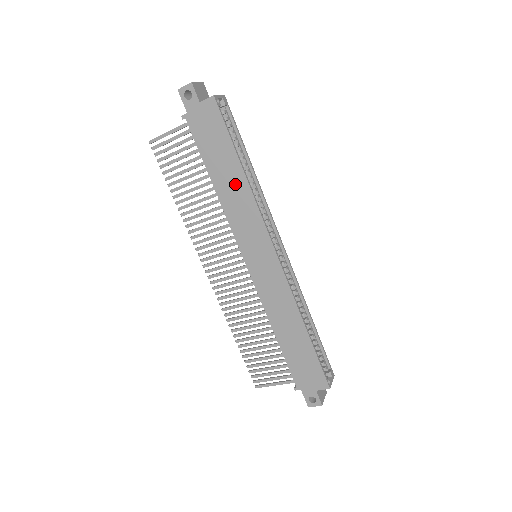
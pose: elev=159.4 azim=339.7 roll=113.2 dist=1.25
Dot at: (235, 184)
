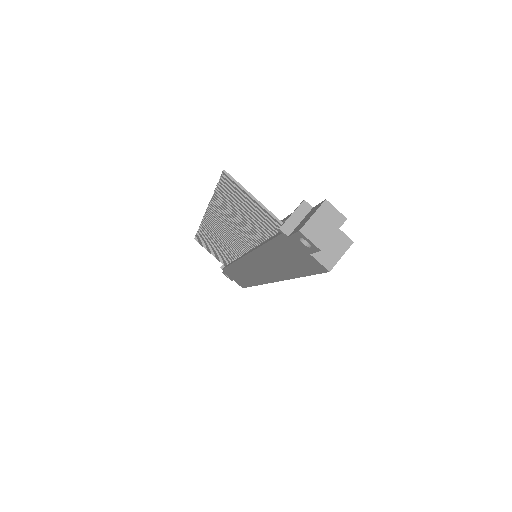
Dot at: (279, 267)
